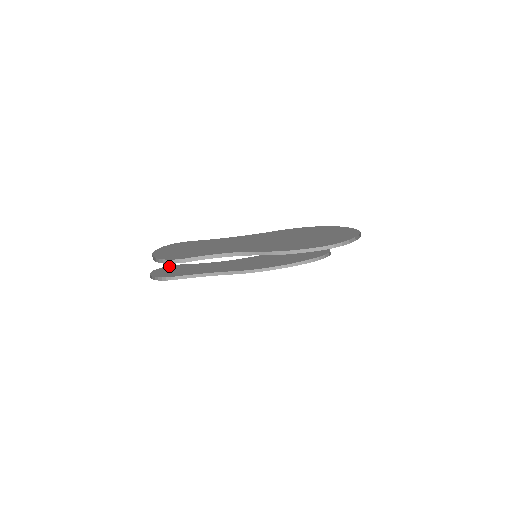
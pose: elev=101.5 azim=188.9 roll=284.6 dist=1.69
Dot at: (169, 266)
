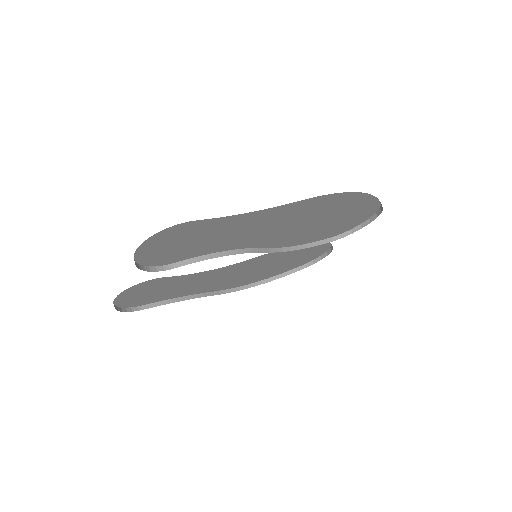
Dot at: (144, 282)
